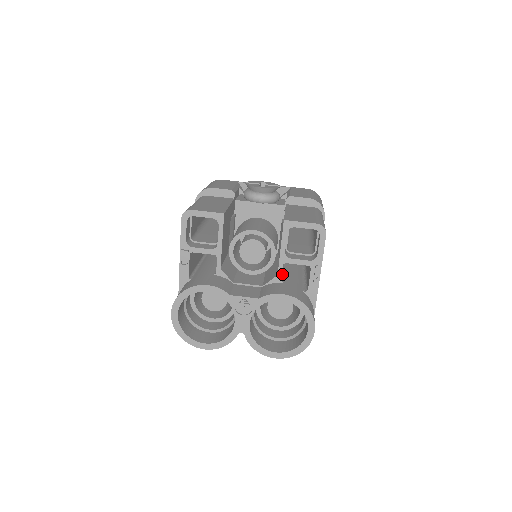
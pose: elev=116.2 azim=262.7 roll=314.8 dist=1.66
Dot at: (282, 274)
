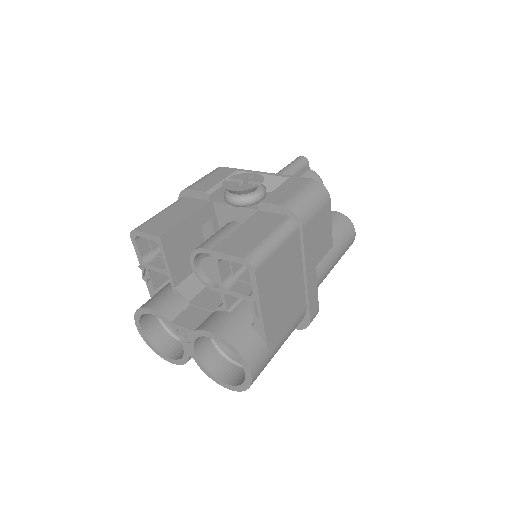
Dot at: occluded
